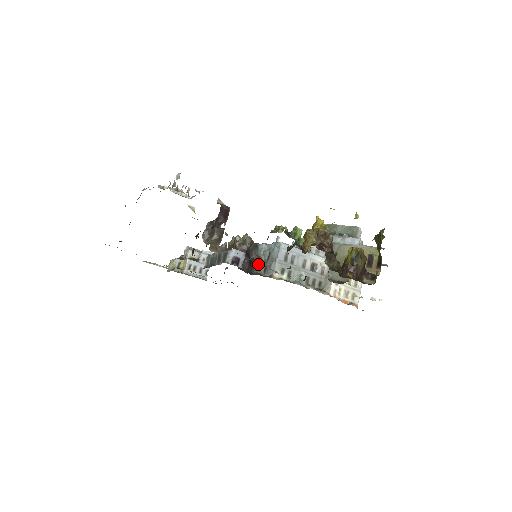
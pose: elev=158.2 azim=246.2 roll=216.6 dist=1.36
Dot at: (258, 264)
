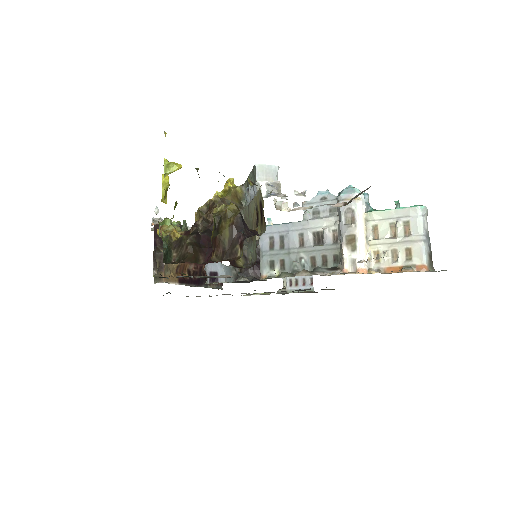
Dot at: occluded
